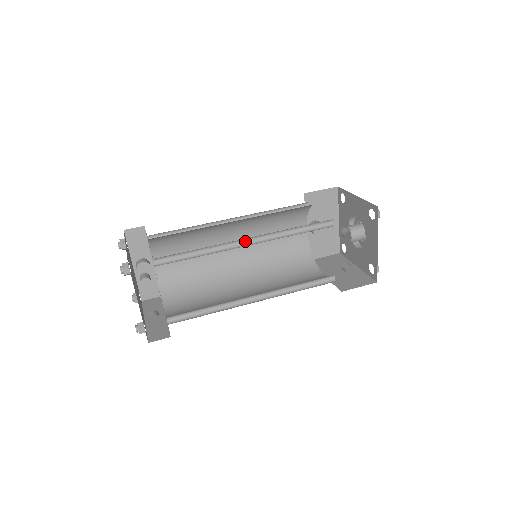
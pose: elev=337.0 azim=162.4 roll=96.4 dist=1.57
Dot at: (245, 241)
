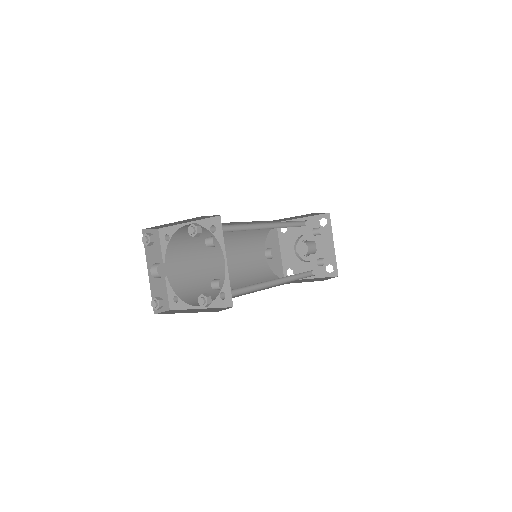
Dot at: (263, 226)
